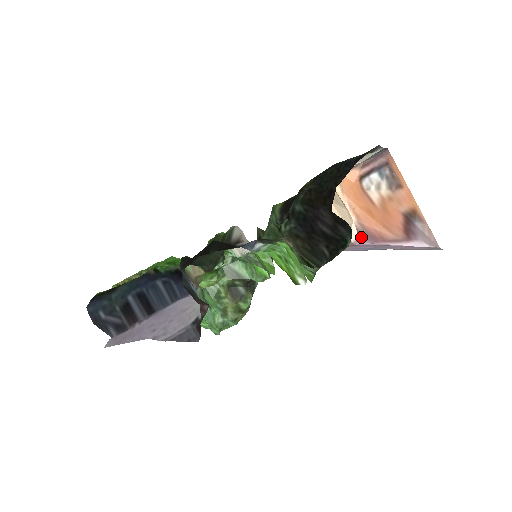
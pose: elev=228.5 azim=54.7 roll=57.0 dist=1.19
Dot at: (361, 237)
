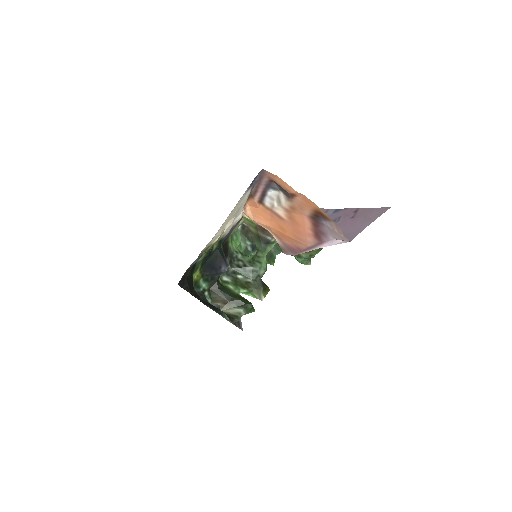
Dot at: (285, 252)
